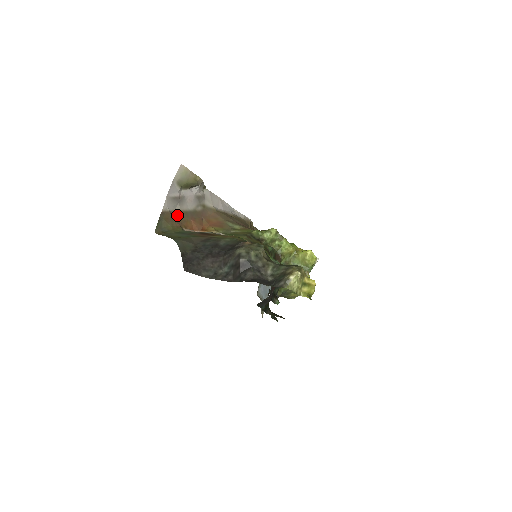
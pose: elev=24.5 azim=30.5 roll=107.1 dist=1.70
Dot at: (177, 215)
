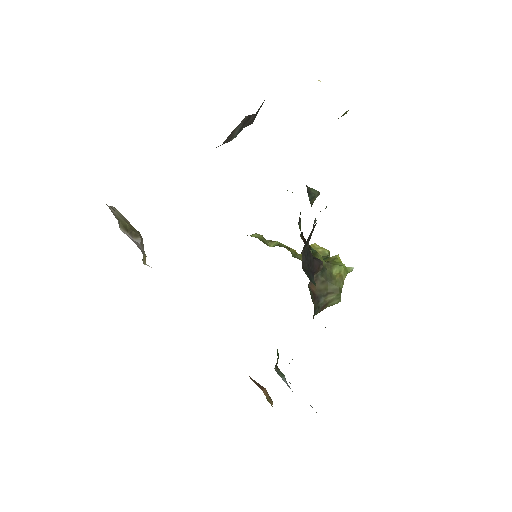
Dot at: occluded
